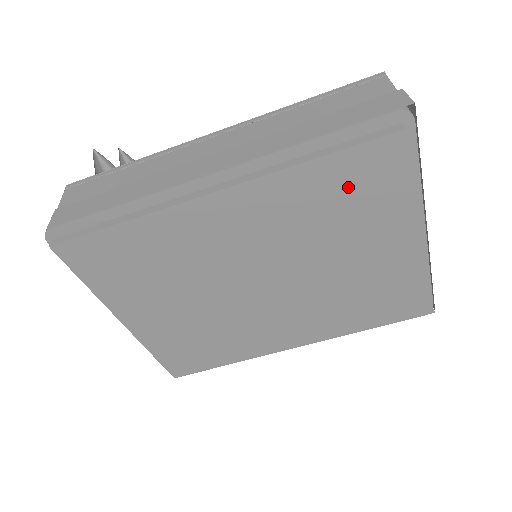
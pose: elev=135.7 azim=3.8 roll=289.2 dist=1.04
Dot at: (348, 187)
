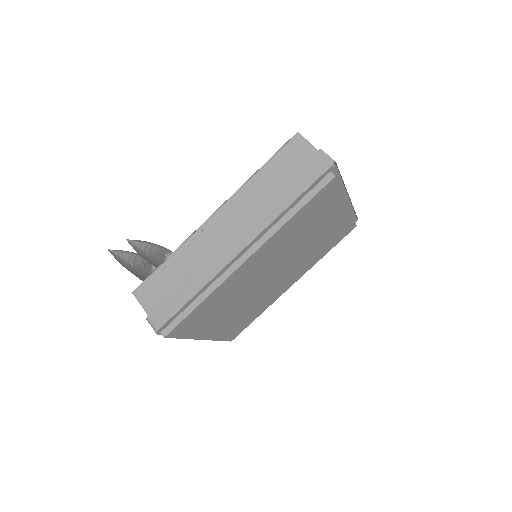
Dot at: (312, 212)
